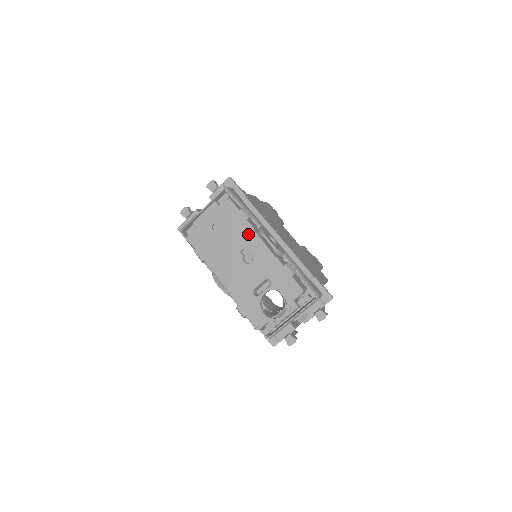
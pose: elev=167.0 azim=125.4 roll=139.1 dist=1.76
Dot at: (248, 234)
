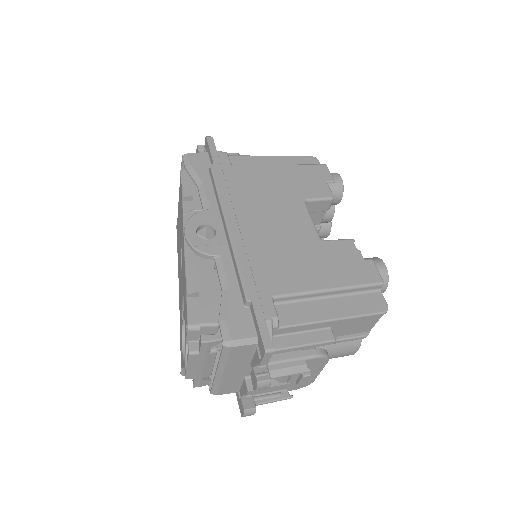
Dot at: (182, 223)
